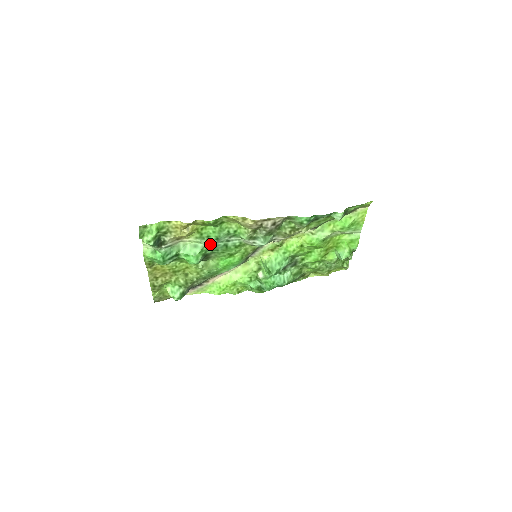
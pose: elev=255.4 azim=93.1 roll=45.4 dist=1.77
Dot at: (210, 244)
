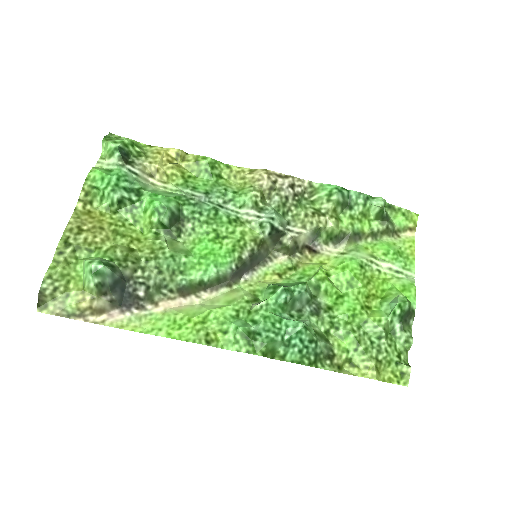
Dot at: (194, 197)
